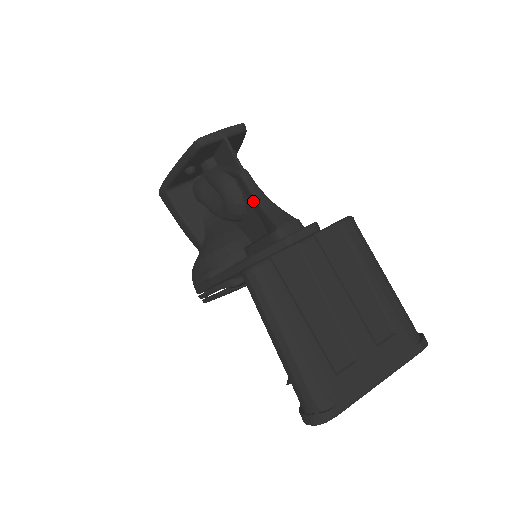
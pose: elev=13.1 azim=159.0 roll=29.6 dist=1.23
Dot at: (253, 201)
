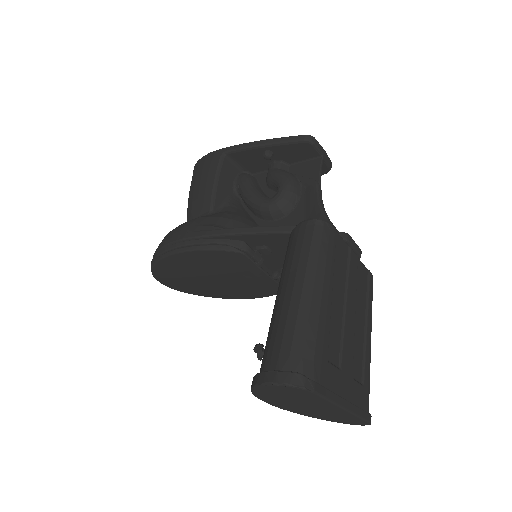
Dot at: (313, 206)
